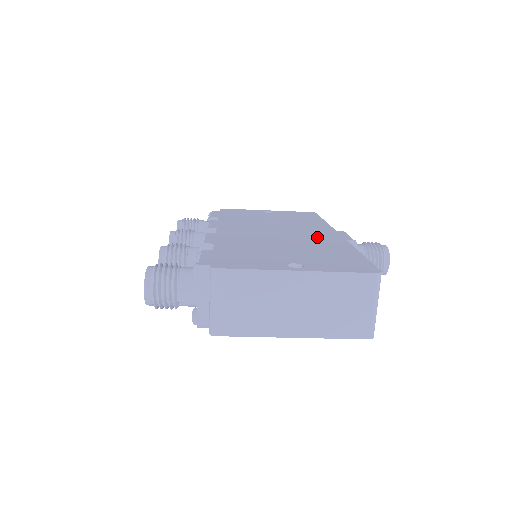
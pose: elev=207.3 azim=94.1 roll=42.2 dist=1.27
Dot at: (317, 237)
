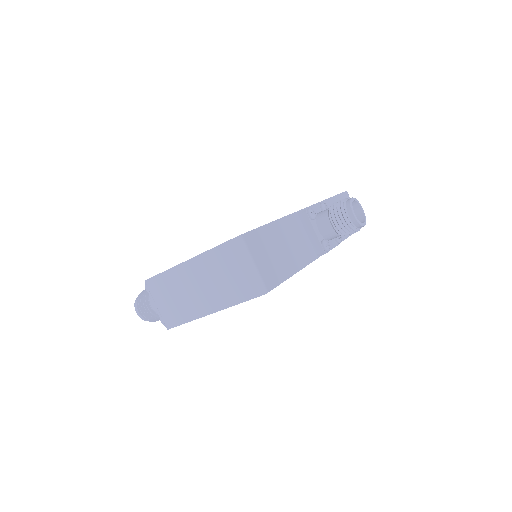
Dot at: occluded
